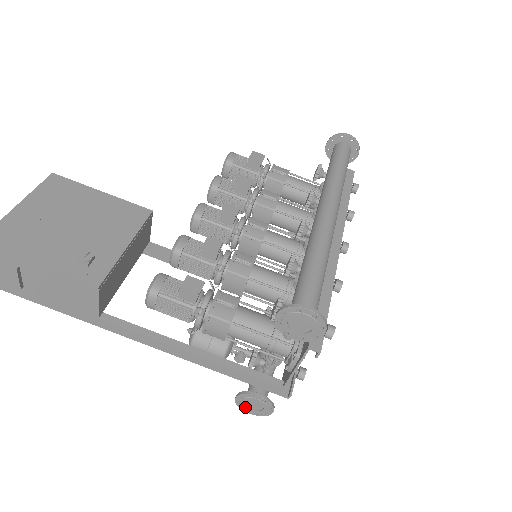
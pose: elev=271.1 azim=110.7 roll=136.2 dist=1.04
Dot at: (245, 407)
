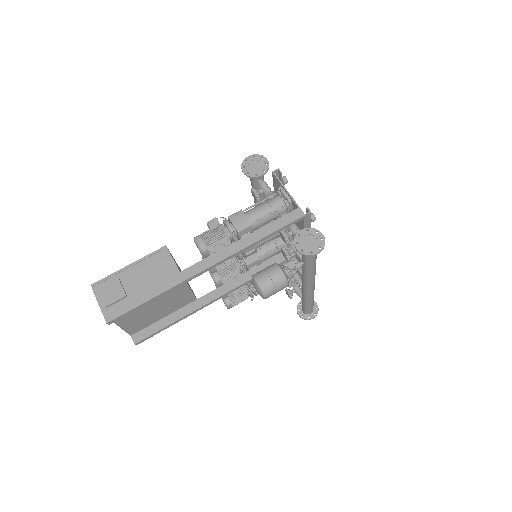
Dot at: (309, 249)
